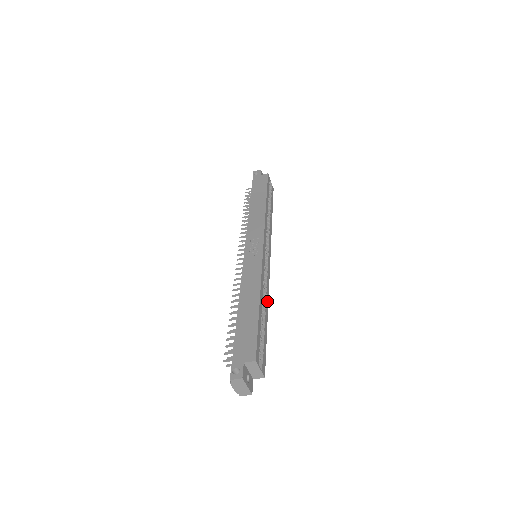
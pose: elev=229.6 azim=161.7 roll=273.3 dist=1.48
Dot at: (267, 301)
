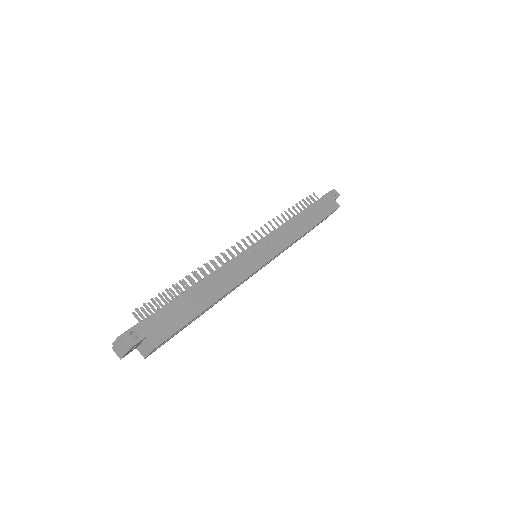
Dot at: occluded
